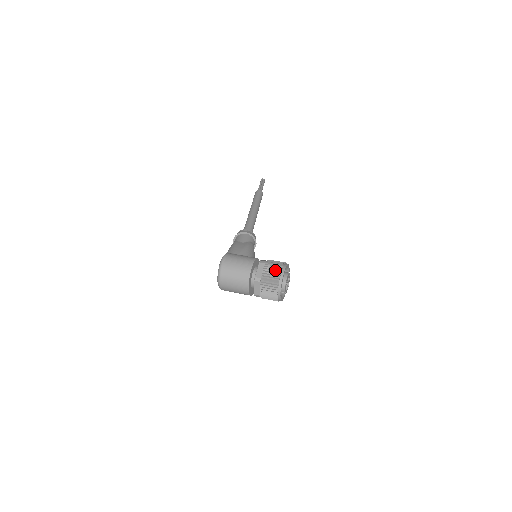
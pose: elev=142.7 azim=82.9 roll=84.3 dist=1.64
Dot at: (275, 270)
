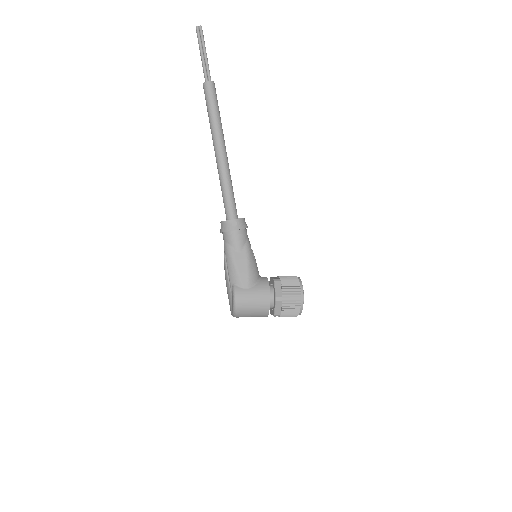
Dot at: (294, 307)
